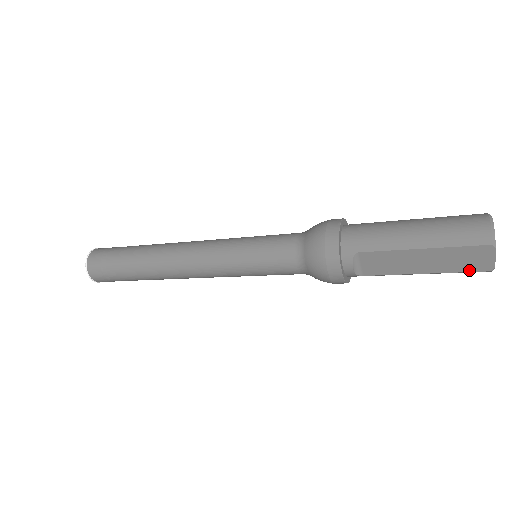
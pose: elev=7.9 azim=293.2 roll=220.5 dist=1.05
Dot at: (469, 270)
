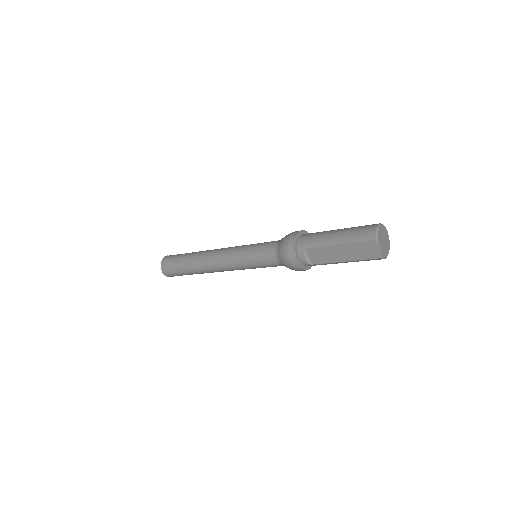
Dot at: (369, 258)
